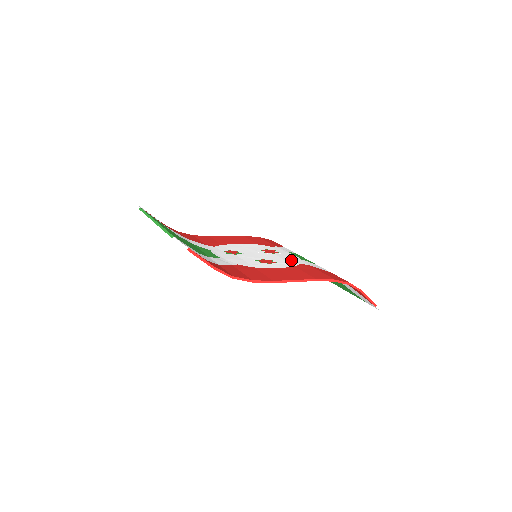
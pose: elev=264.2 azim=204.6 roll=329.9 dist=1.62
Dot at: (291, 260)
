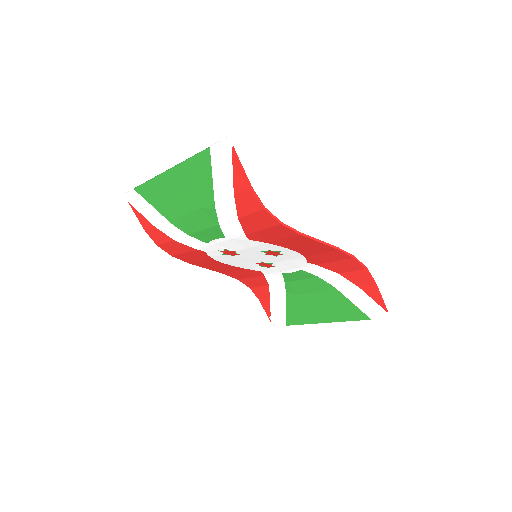
Dot at: occluded
